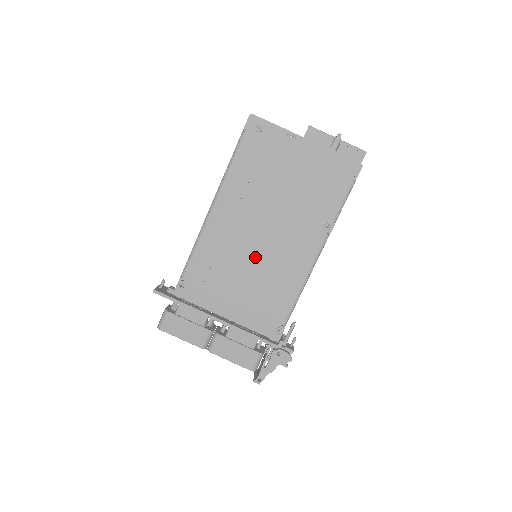
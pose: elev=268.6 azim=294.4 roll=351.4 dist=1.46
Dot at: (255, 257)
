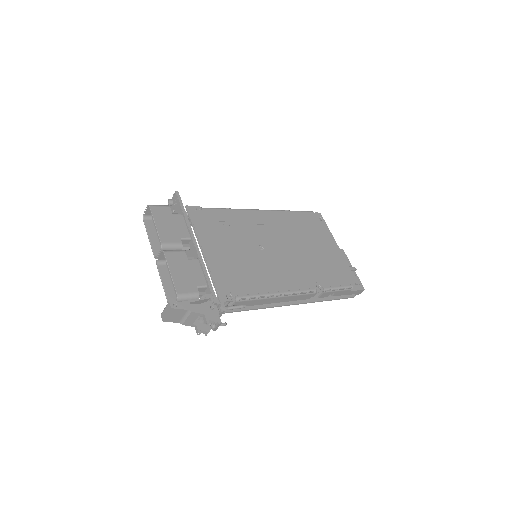
Dot at: (260, 250)
